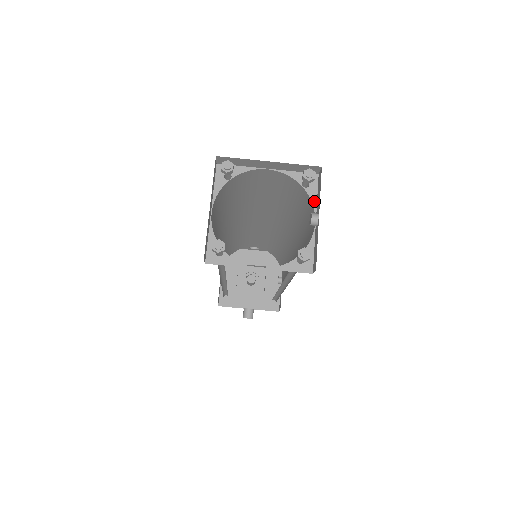
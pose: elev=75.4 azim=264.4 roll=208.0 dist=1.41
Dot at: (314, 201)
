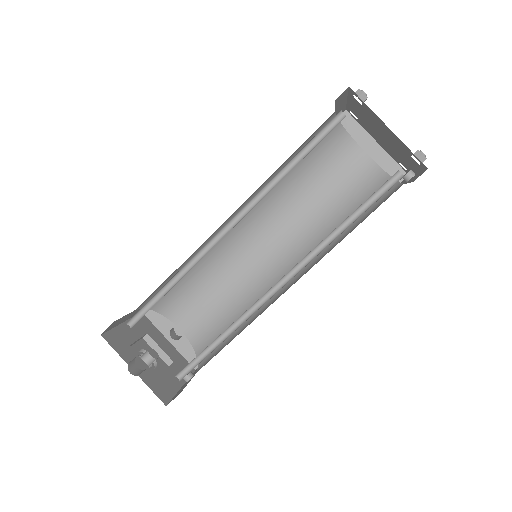
Dot at: (399, 183)
